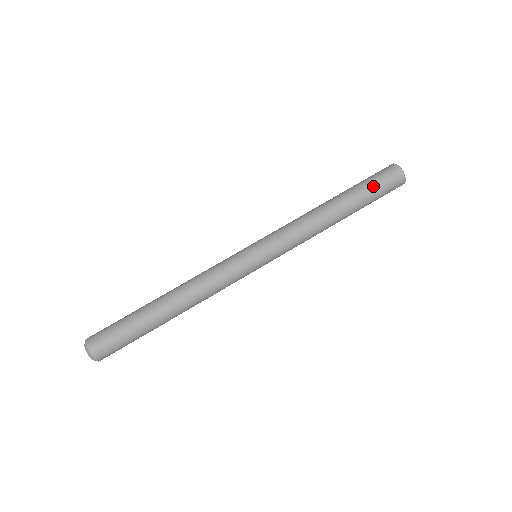
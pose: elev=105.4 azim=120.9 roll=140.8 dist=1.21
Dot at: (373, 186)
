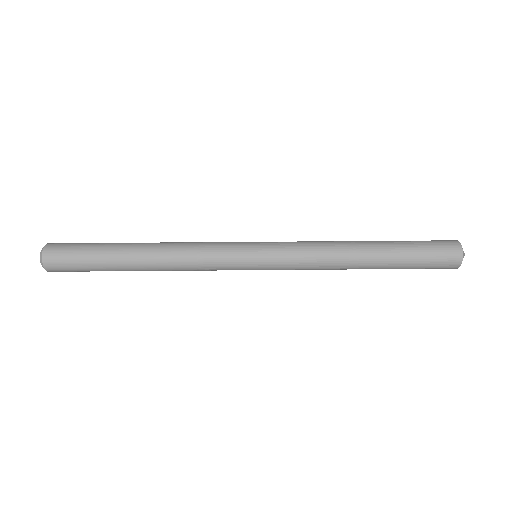
Dot at: (420, 250)
